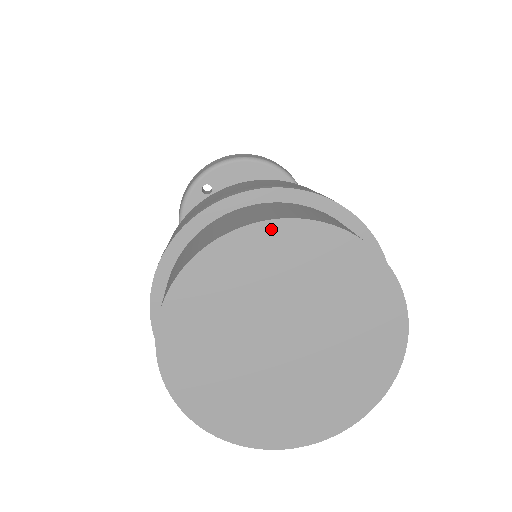
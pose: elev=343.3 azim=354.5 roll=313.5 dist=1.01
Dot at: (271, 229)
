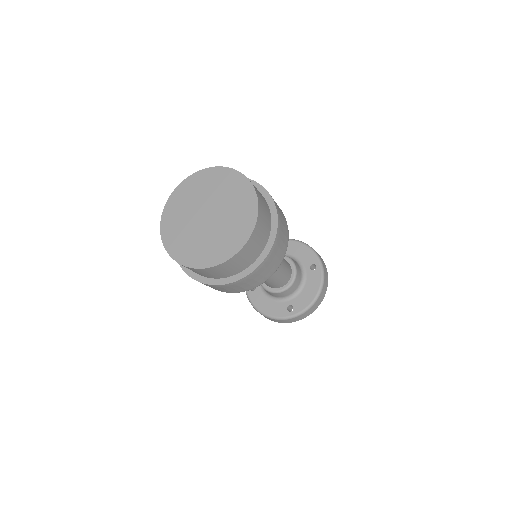
Dot at: (169, 203)
